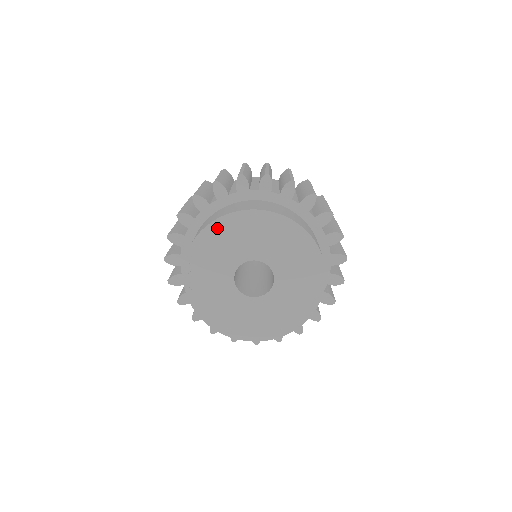
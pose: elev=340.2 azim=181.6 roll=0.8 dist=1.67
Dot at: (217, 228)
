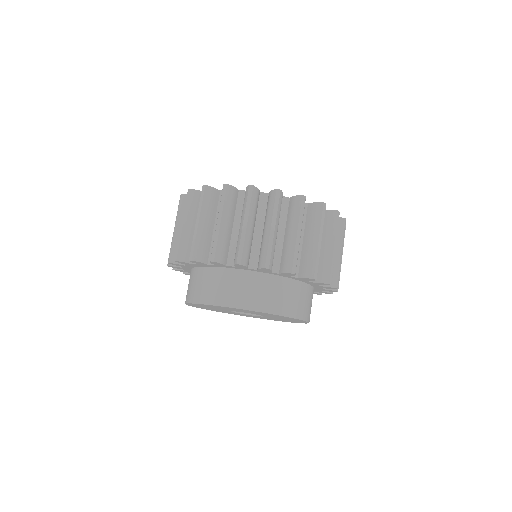
Dot at: occluded
